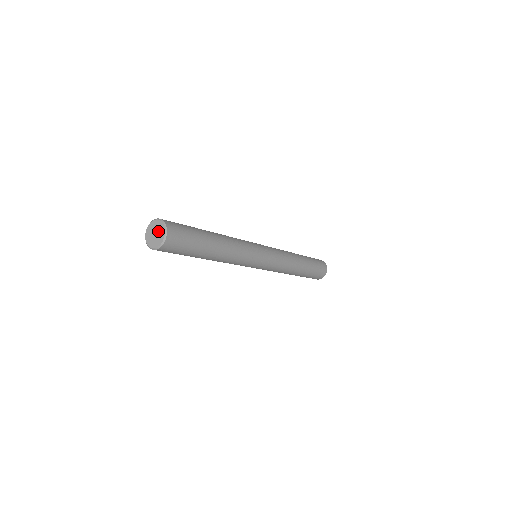
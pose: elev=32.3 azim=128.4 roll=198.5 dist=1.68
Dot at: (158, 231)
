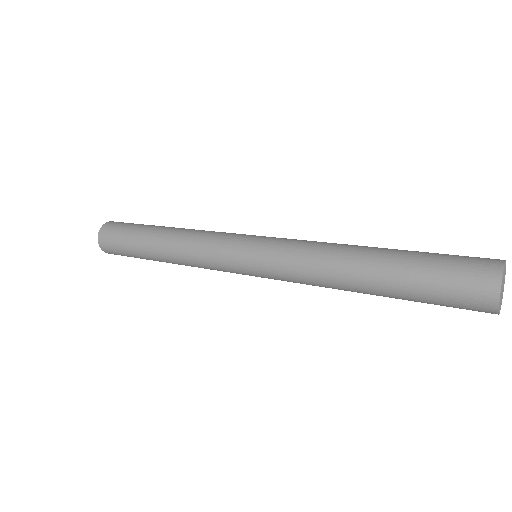
Dot at: occluded
